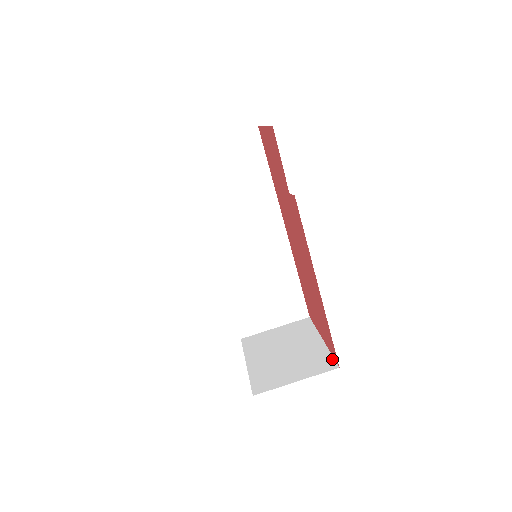
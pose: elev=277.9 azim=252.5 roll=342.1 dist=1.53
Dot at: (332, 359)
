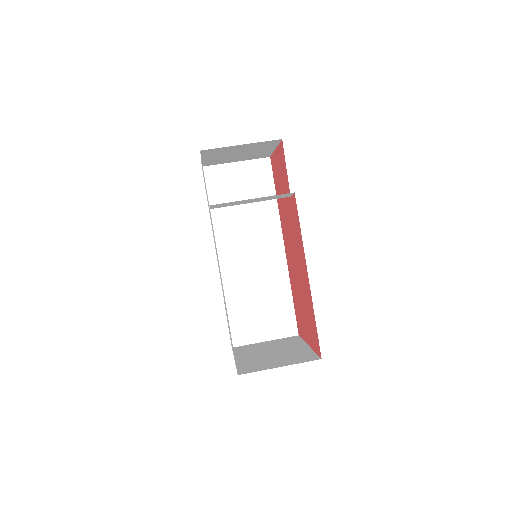
Dot at: (315, 355)
